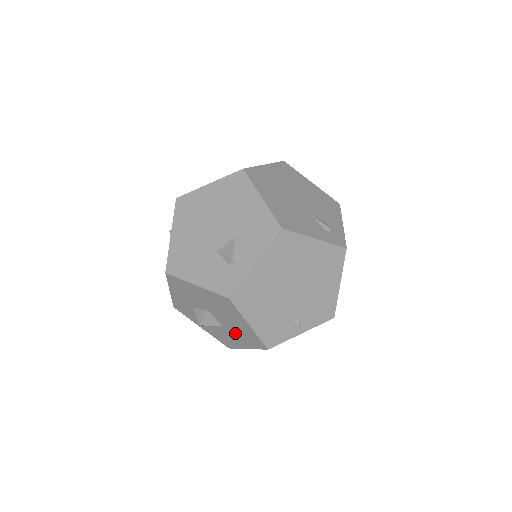
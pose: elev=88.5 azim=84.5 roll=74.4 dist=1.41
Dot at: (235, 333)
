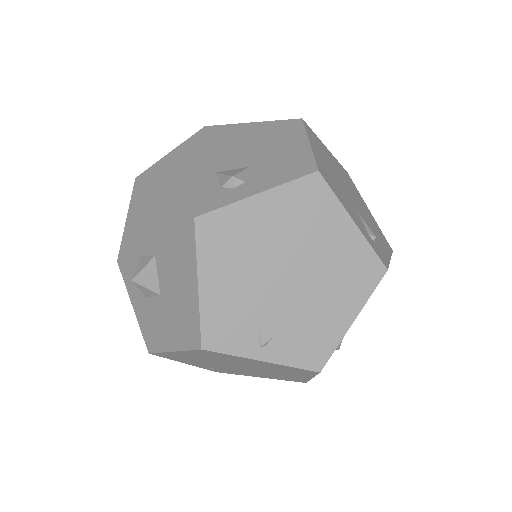
Dot at: (171, 311)
